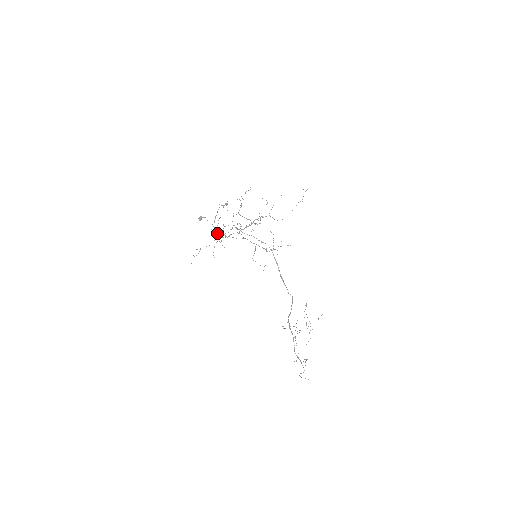
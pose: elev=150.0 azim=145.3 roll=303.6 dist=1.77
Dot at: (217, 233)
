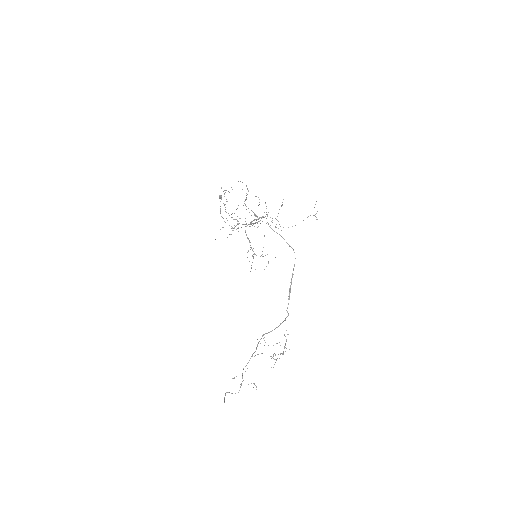
Dot at: occluded
